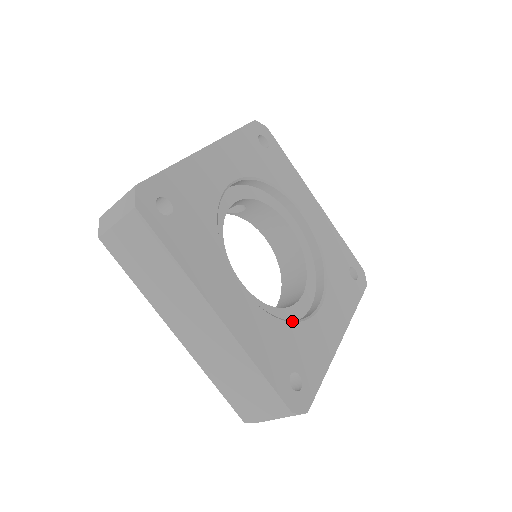
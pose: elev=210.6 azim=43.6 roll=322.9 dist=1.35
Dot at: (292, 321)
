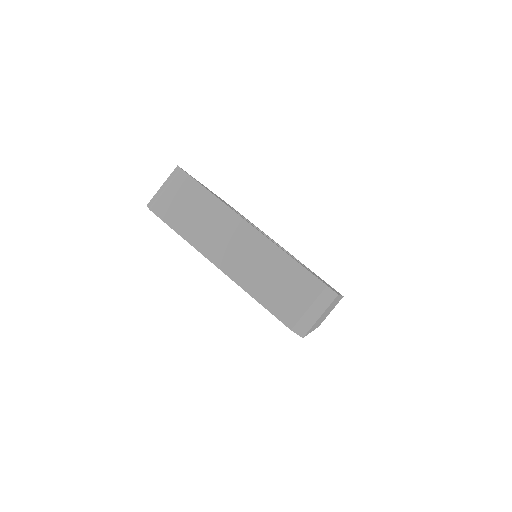
Dot at: occluded
